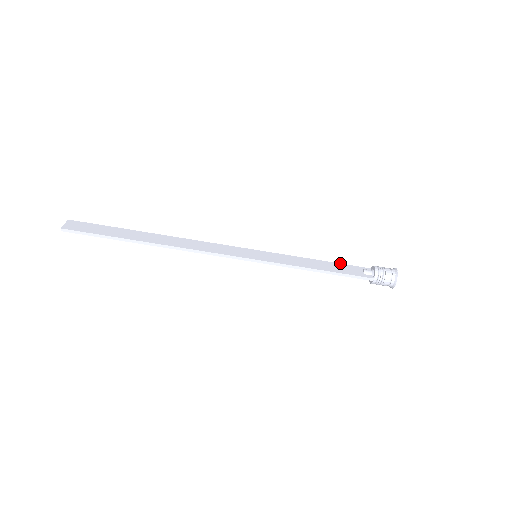
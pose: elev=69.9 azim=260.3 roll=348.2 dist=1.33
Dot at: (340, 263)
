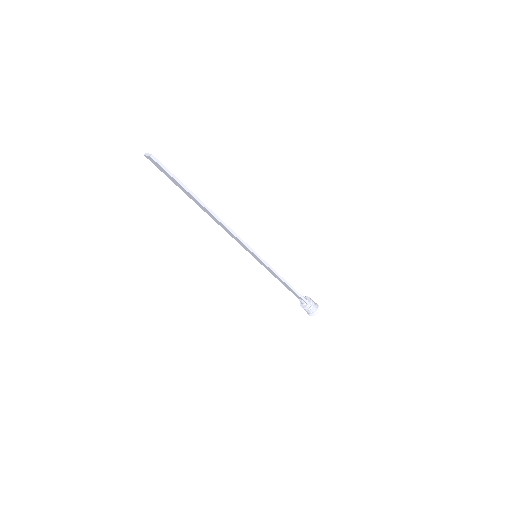
Dot at: occluded
